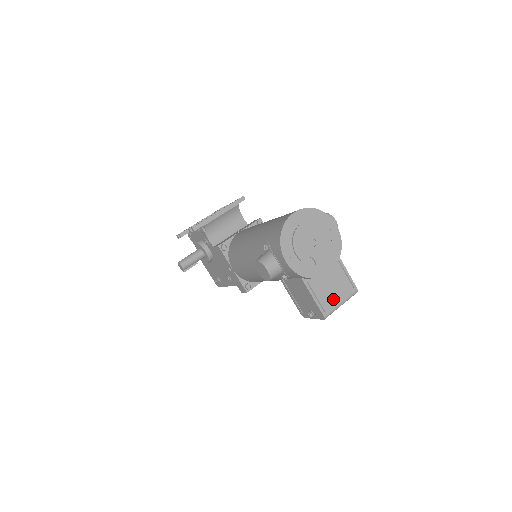
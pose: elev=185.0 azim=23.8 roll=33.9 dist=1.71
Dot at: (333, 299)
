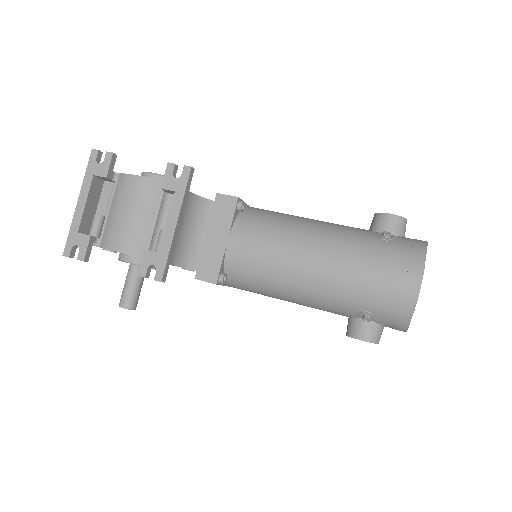
Dot at: occluded
